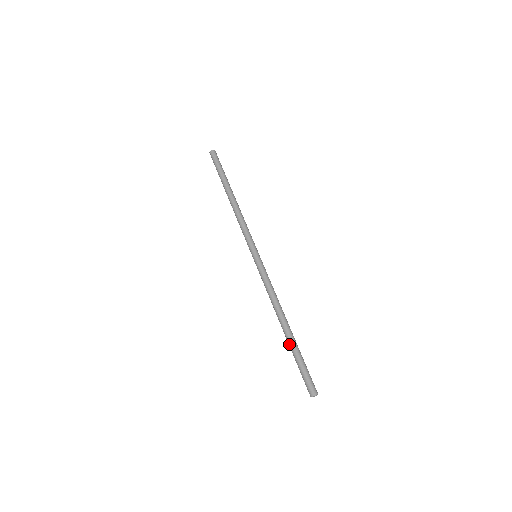
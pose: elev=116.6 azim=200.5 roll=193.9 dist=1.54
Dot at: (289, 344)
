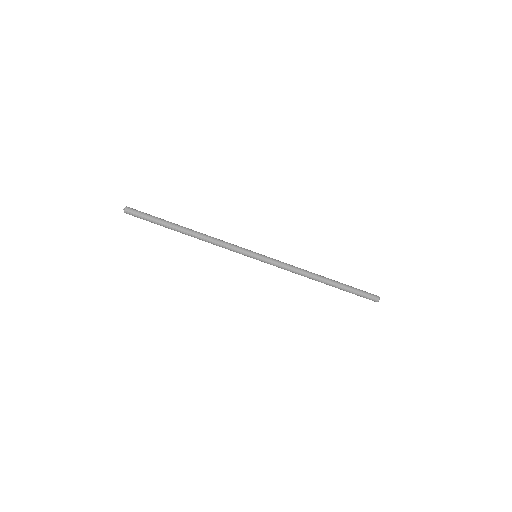
Dot at: occluded
